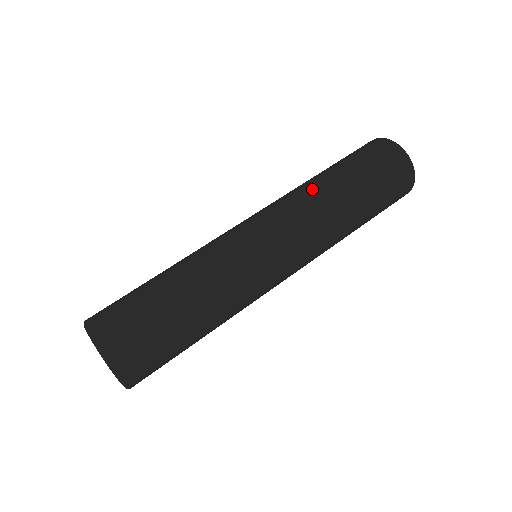
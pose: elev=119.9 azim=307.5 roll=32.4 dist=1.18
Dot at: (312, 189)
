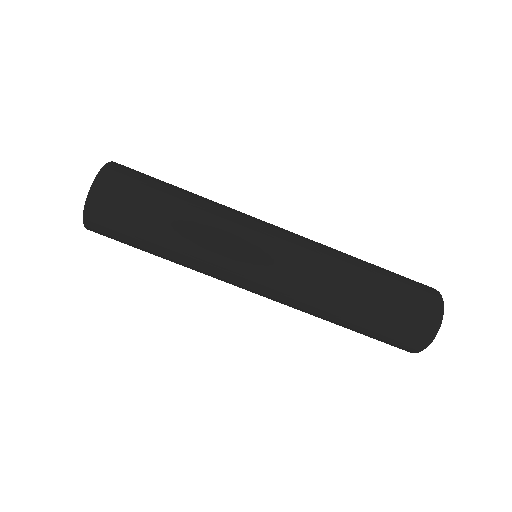
Dot at: (328, 302)
